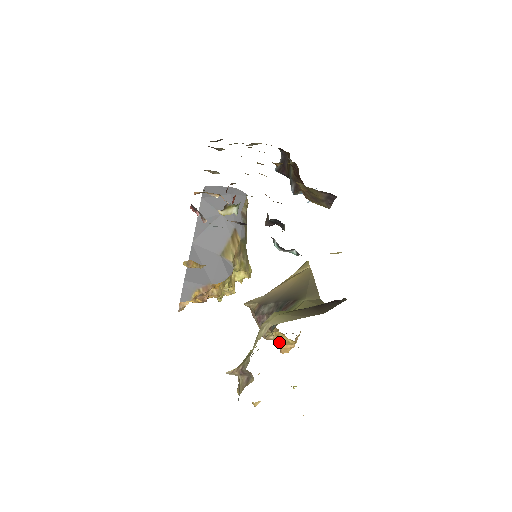
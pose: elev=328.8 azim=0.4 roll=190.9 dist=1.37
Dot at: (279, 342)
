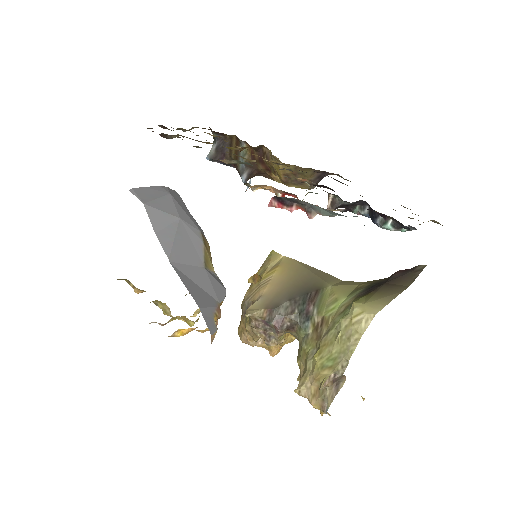
Dot at: (283, 343)
